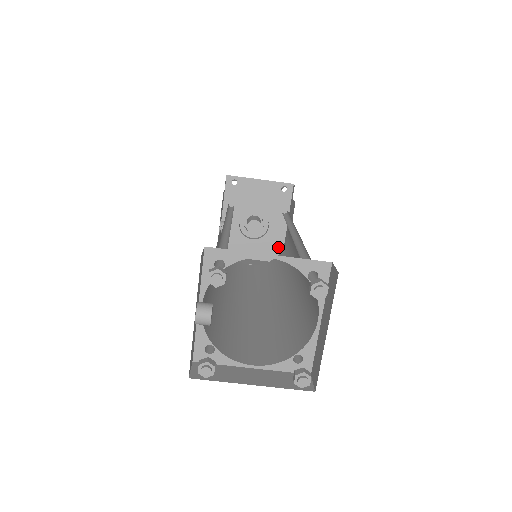
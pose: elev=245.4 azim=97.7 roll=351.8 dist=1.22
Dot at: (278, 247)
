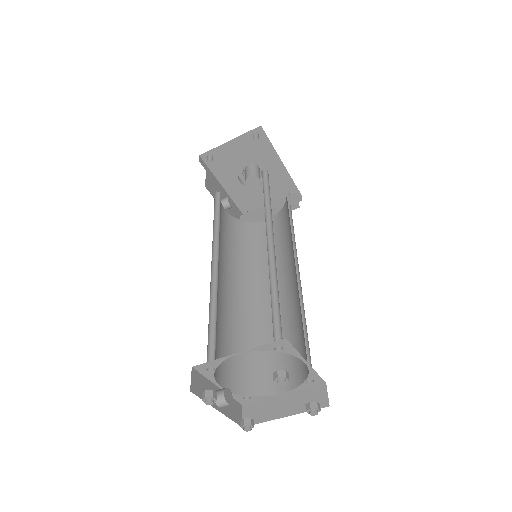
Dot at: (285, 179)
